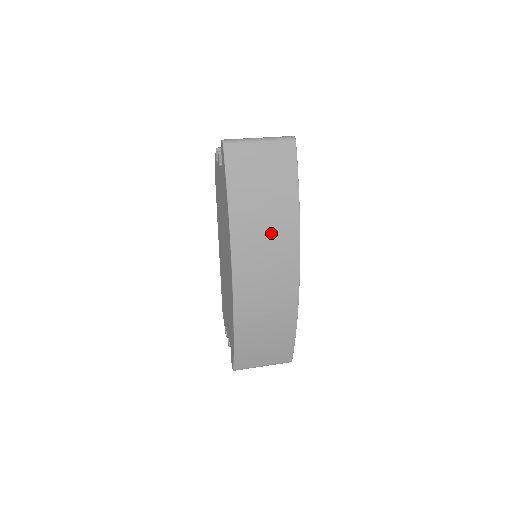
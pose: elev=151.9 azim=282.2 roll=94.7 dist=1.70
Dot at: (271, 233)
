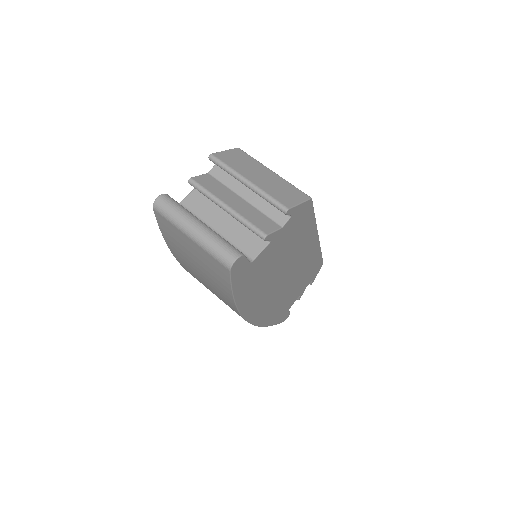
Dot at: (213, 291)
